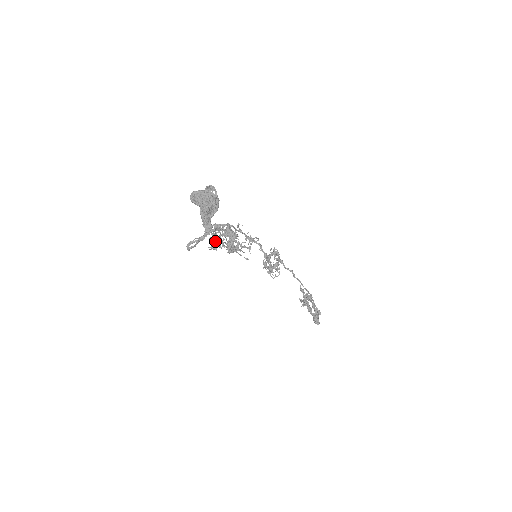
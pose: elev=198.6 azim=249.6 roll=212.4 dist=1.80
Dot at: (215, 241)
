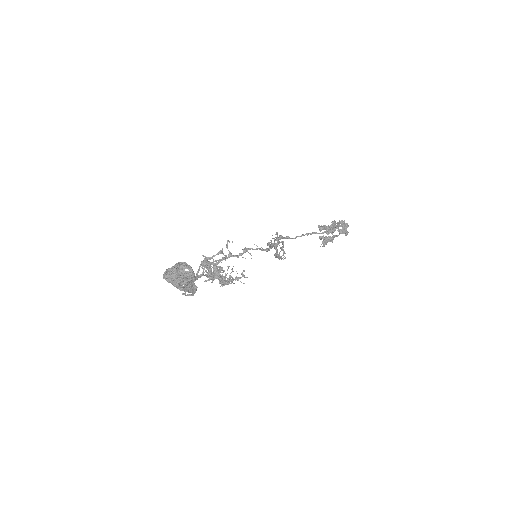
Dot at: occluded
